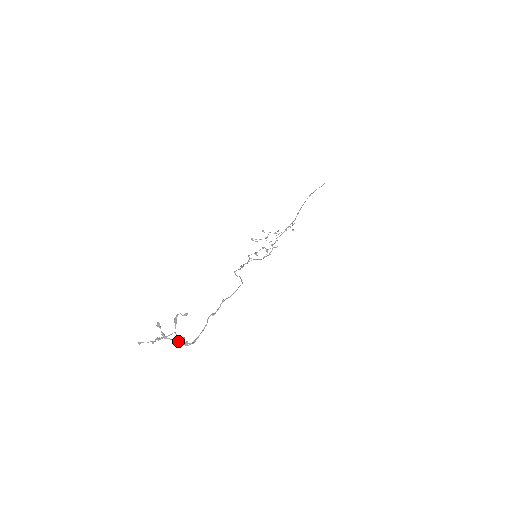
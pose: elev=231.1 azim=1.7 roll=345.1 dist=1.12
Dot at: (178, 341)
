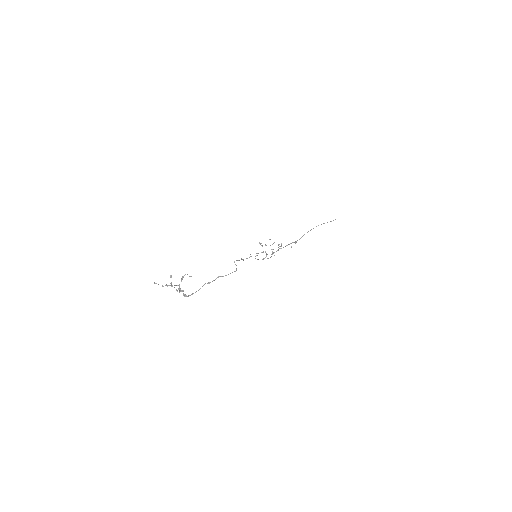
Dot at: (179, 291)
